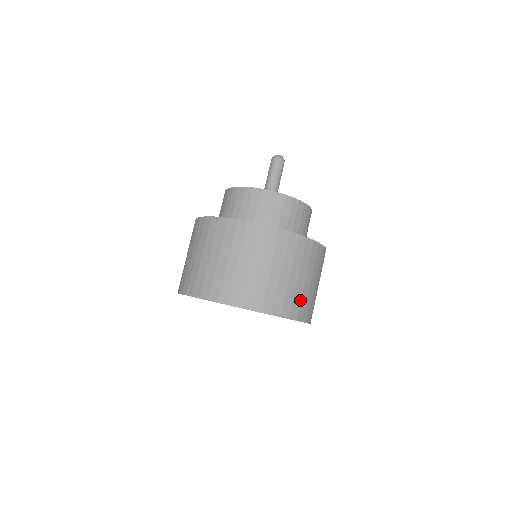
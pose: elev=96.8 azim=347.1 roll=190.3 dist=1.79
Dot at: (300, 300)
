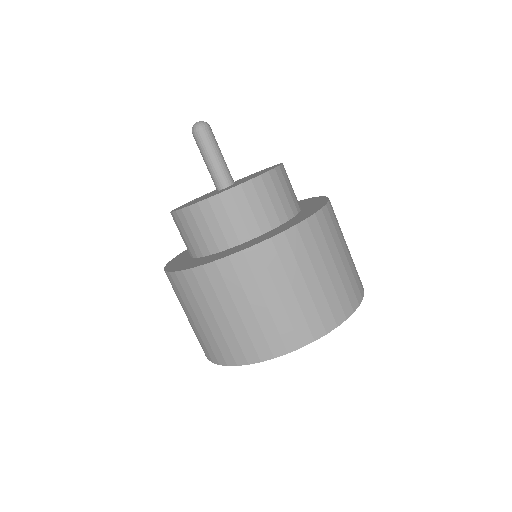
Dot at: (315, 310)
